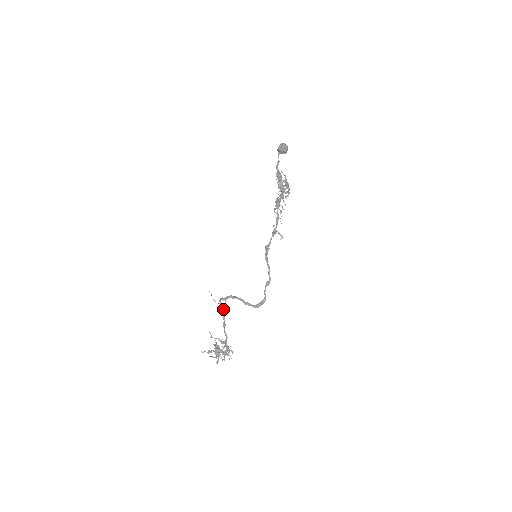
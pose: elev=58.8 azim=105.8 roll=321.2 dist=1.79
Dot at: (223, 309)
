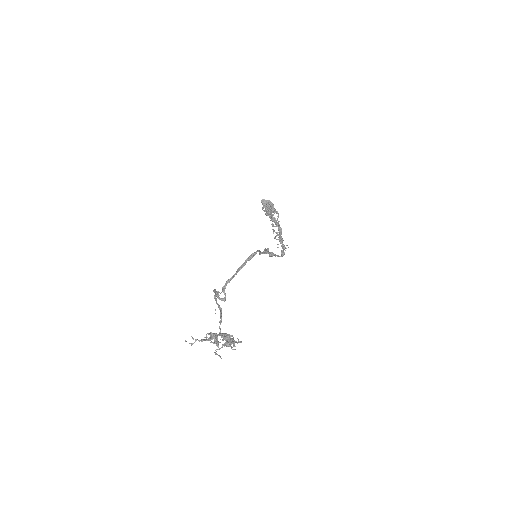
Dot at: (217, 292)
